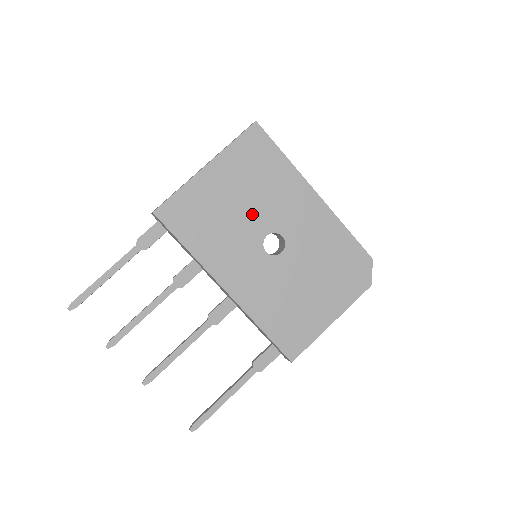
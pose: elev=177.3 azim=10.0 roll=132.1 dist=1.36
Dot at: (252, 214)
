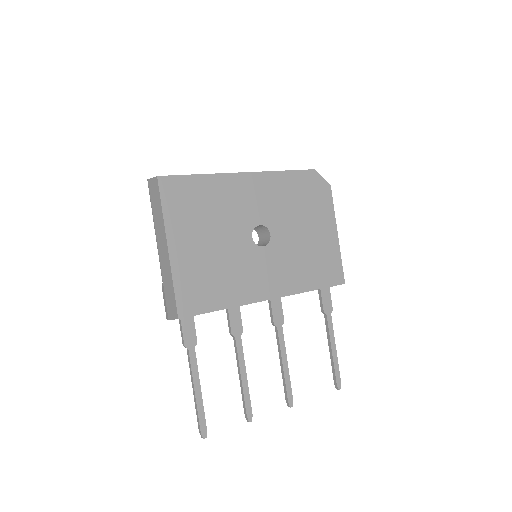
Dot at: (229, 237)
